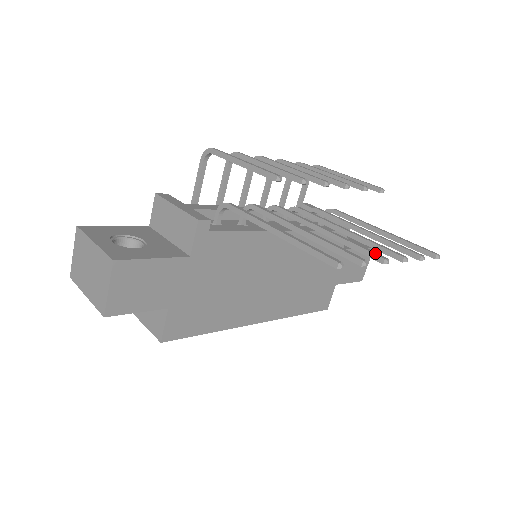
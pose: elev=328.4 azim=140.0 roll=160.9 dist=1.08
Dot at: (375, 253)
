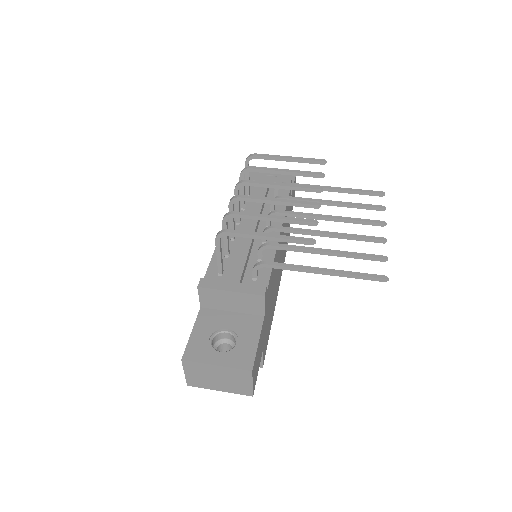
Dot at: (376, 238)
